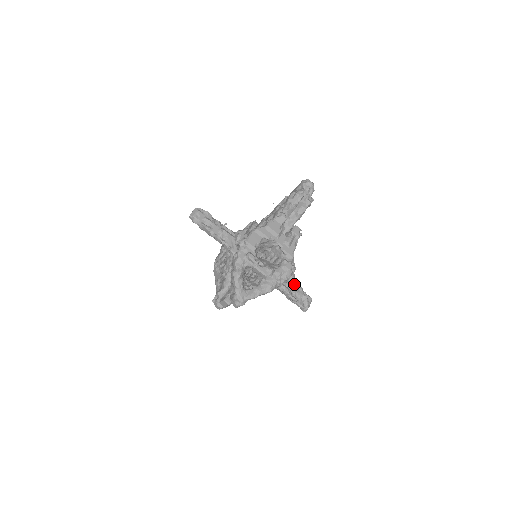
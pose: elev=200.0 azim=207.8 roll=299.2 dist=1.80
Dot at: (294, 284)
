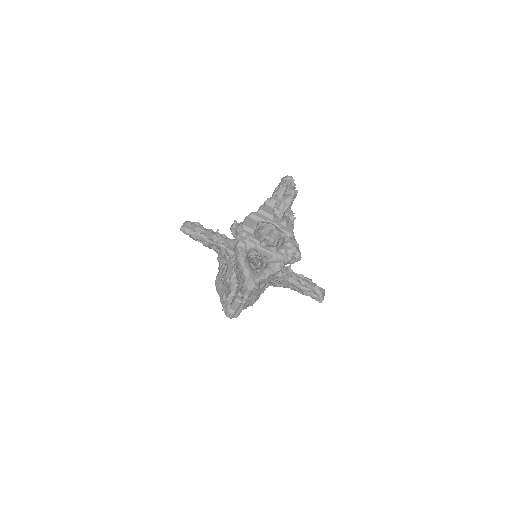
Dot at: (302, 276)
